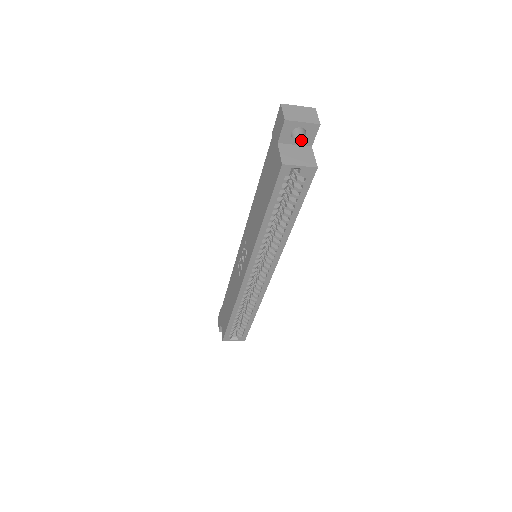
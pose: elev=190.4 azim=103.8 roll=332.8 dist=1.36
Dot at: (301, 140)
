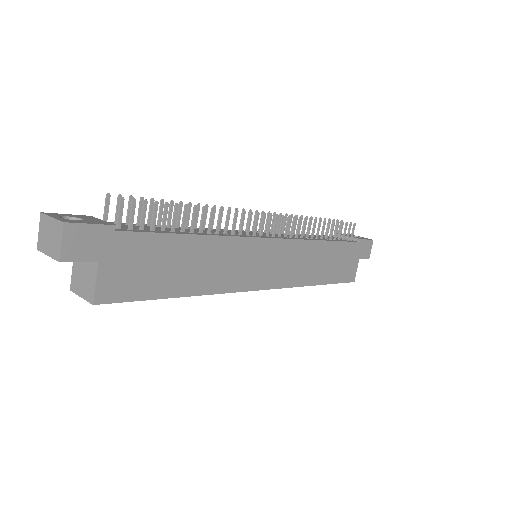
Dot at: occluded
